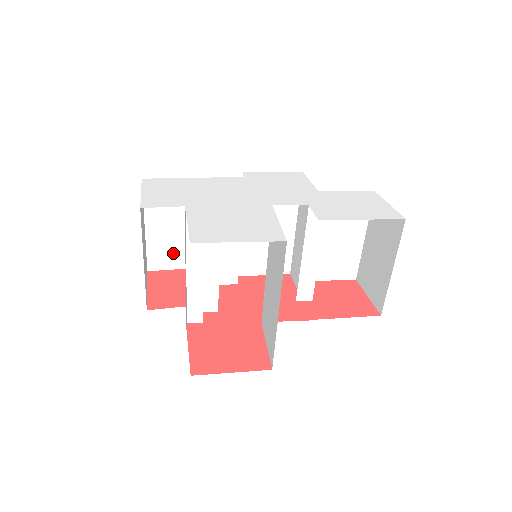
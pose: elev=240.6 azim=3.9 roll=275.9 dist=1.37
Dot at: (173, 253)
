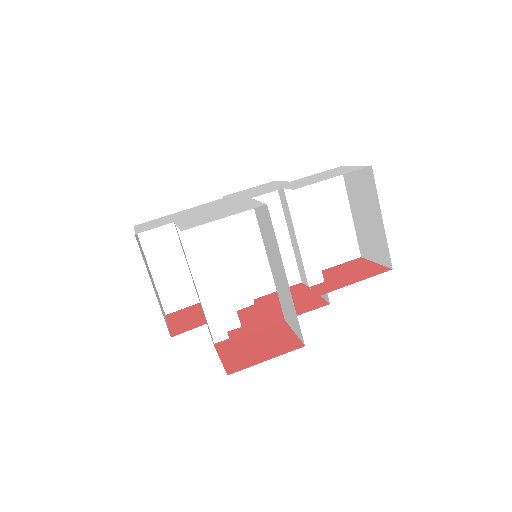
Dot at: (184, 290)
